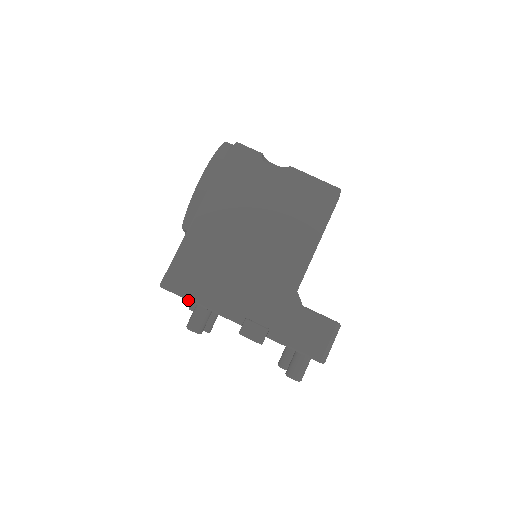
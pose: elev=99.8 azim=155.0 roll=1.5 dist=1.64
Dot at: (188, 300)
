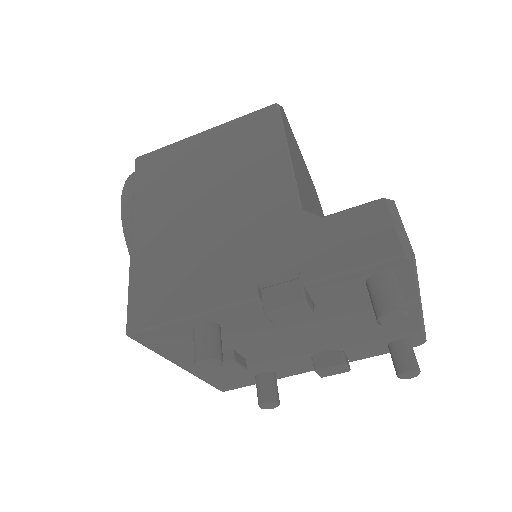
Dot at: (171, 324)
